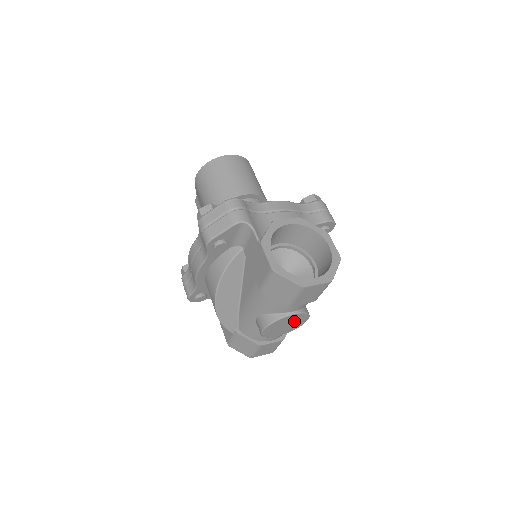
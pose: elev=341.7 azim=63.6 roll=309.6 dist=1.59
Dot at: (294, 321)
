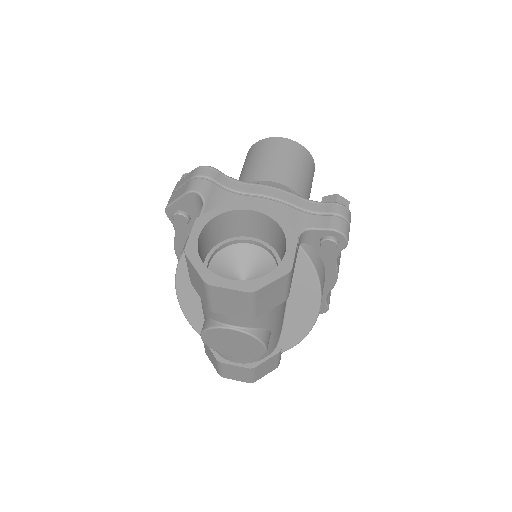
Dot at: (242, 342)
